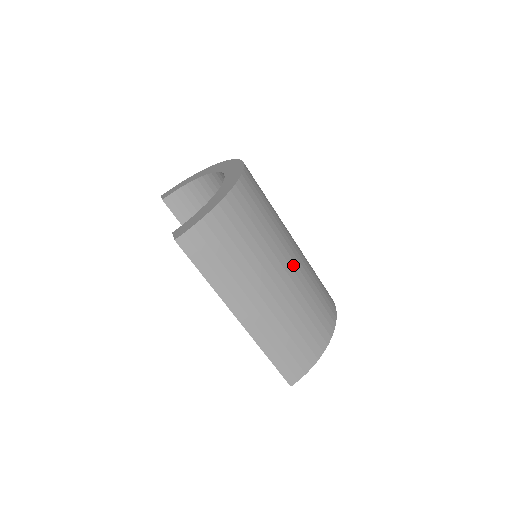
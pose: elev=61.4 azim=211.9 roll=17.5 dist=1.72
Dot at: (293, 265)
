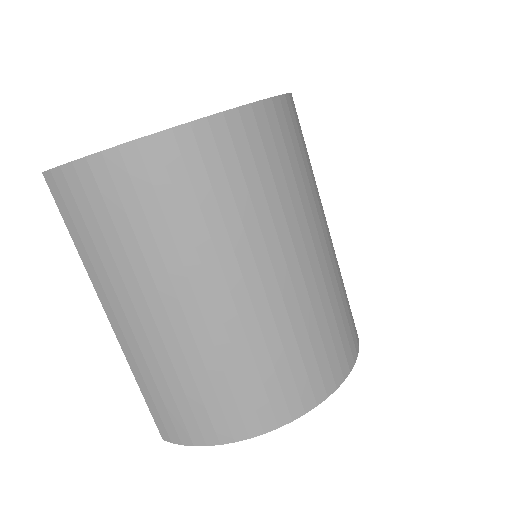
Dot at: (226, 305)
